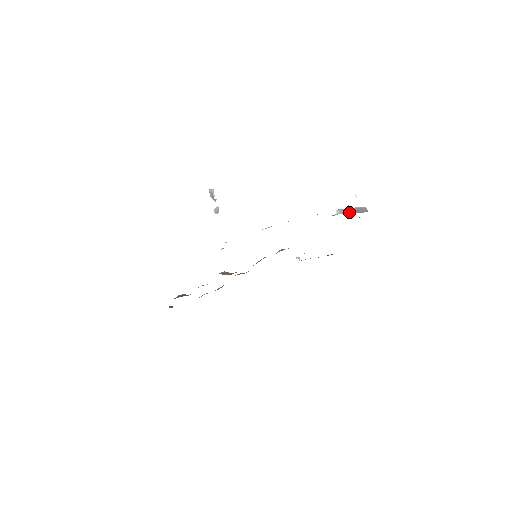
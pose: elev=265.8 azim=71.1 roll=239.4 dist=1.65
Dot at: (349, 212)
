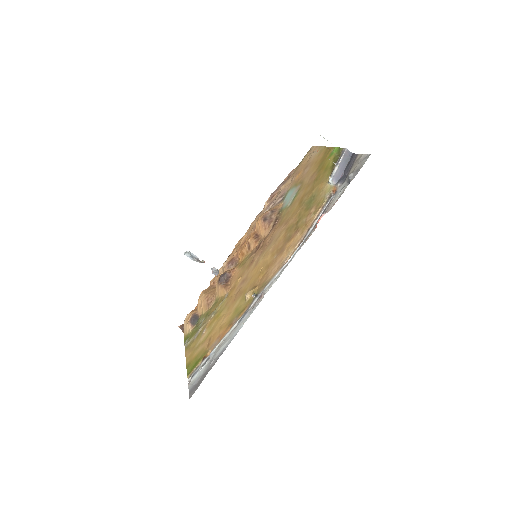
Dot at: (341, 172)
